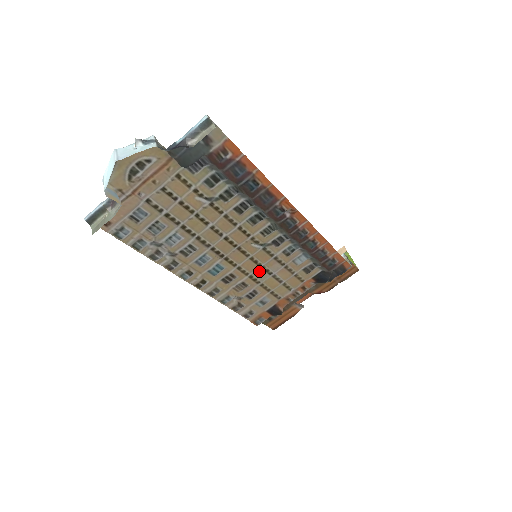
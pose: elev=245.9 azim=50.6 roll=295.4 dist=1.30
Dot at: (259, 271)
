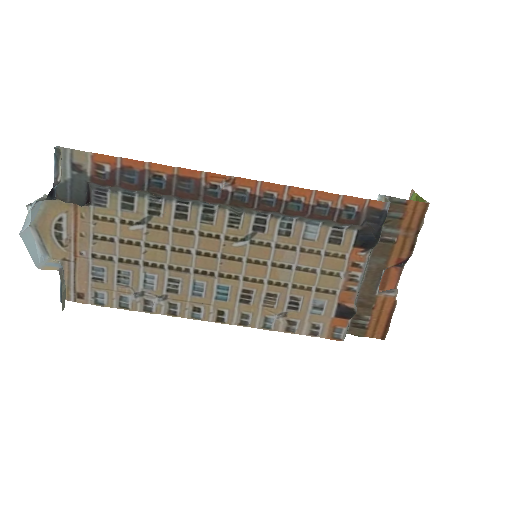
Dot at: (274, 271)
